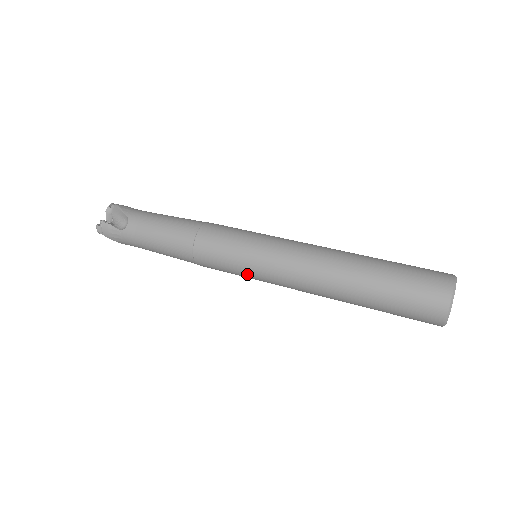
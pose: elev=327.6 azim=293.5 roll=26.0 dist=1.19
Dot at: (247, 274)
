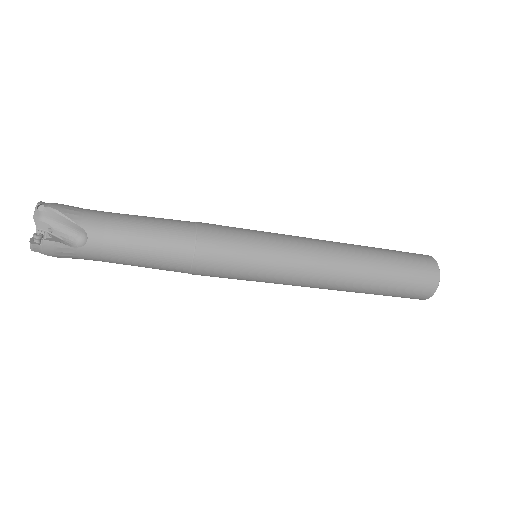
Dot at: (263, 238)
